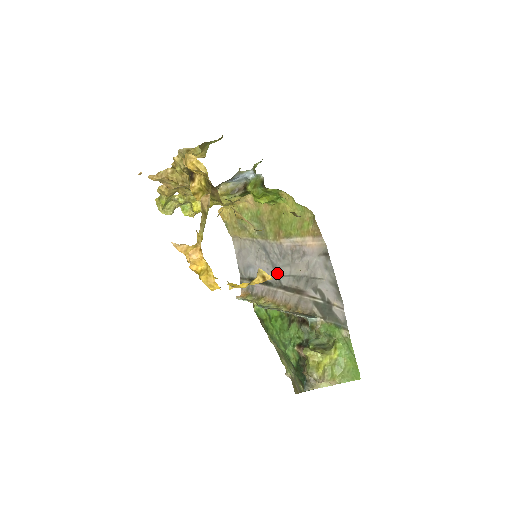
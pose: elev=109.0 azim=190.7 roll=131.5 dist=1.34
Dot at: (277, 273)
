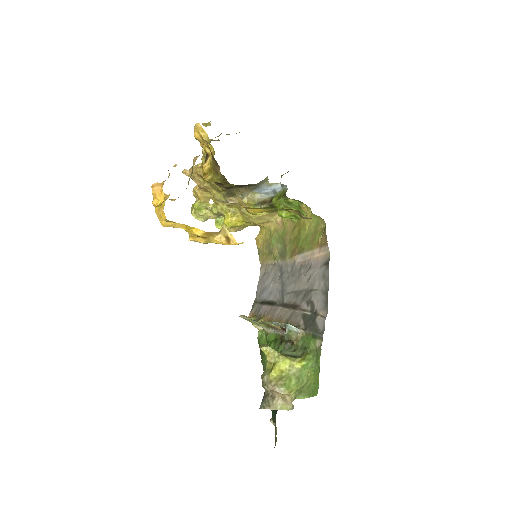
Dot at: (283, 291)
